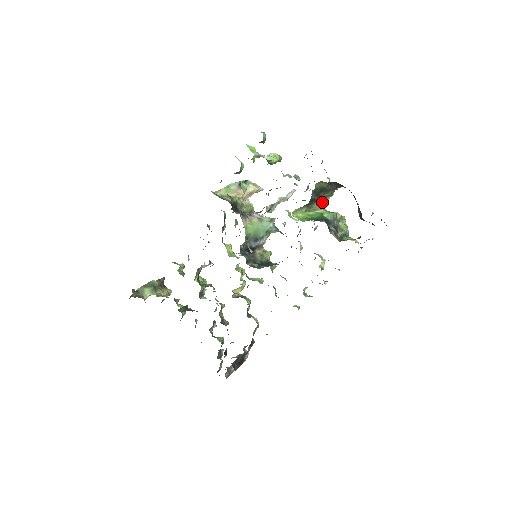
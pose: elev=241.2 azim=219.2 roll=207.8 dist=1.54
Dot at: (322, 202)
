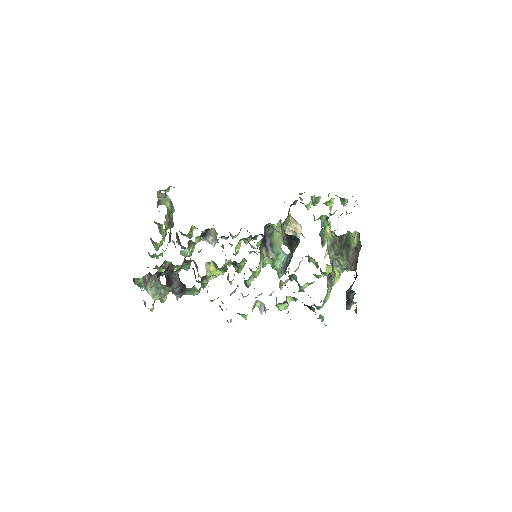
Dot at: (334, 264)
